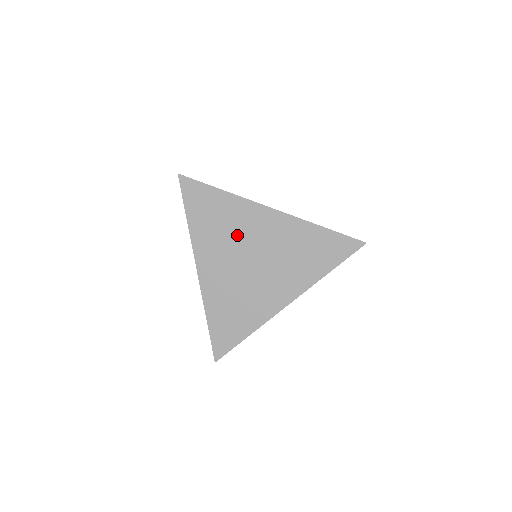
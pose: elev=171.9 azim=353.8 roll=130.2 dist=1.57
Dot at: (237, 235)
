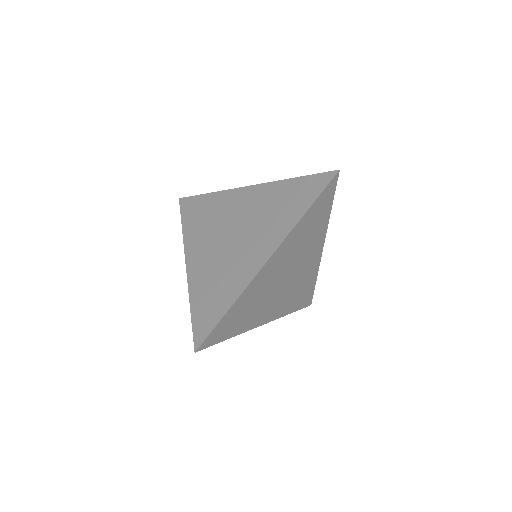
Dot at: (265, 292)
